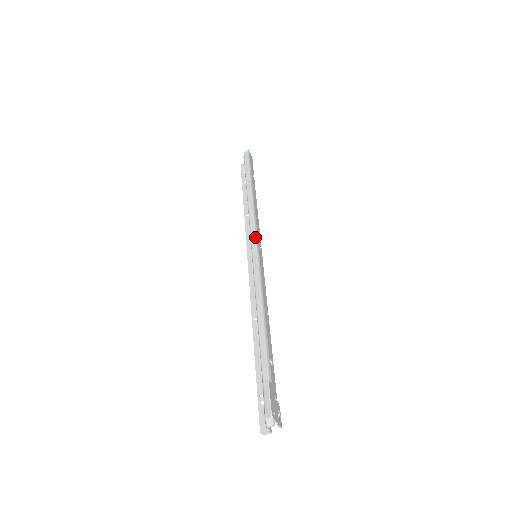
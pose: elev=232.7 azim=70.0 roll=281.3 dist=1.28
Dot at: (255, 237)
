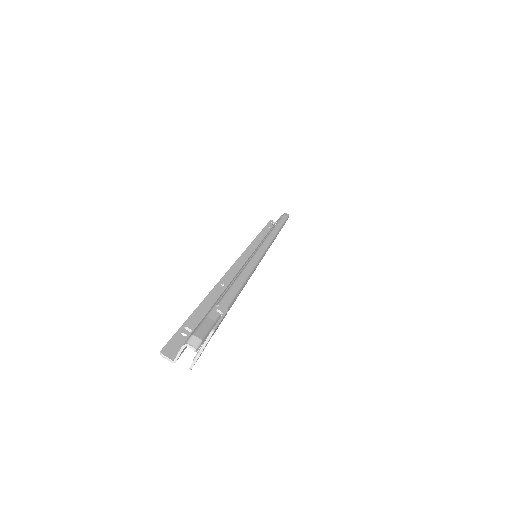
Dot at: (269, 243)
